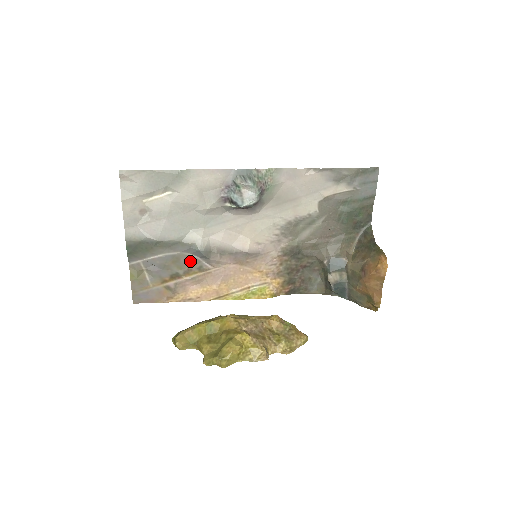
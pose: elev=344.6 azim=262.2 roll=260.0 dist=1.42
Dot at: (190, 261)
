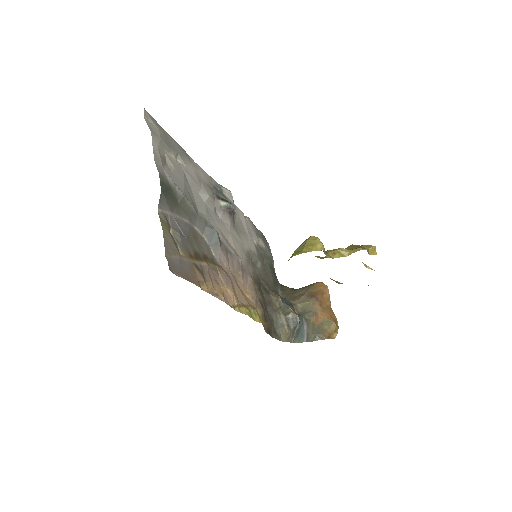
Dot at: (204, 246)
